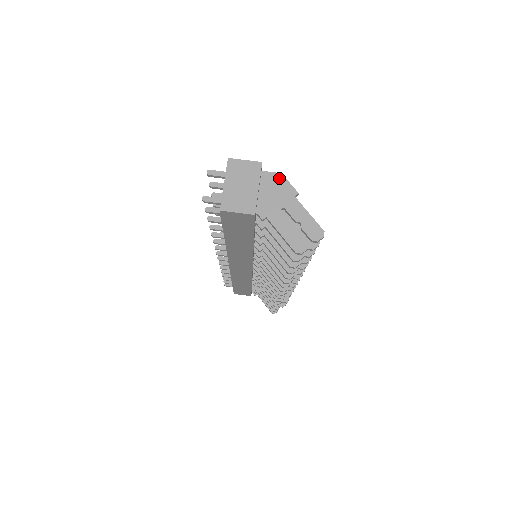
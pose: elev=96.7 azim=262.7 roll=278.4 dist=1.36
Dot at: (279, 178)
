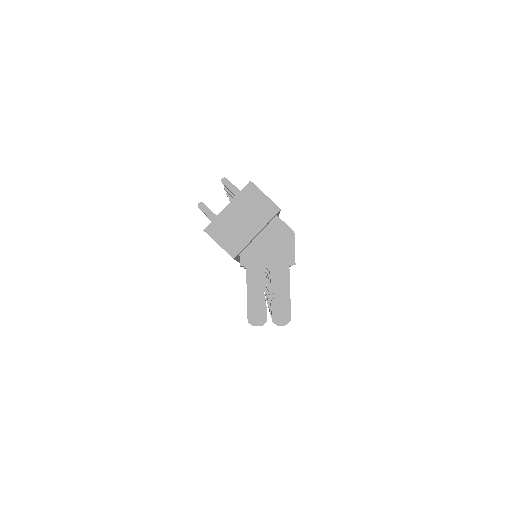
Dot at: (288, 235)
